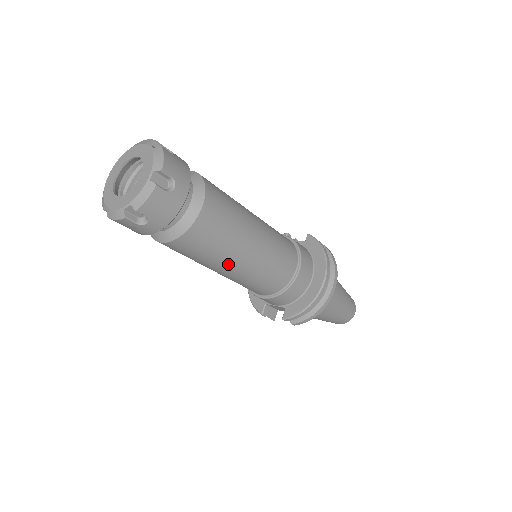
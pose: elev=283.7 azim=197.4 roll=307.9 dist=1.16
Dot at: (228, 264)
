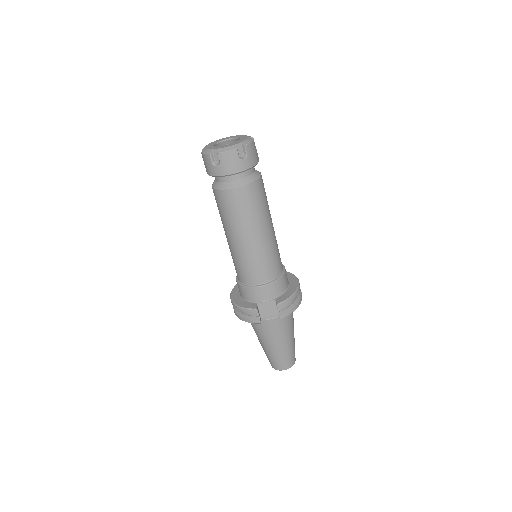
Dot at: (262, 227)
